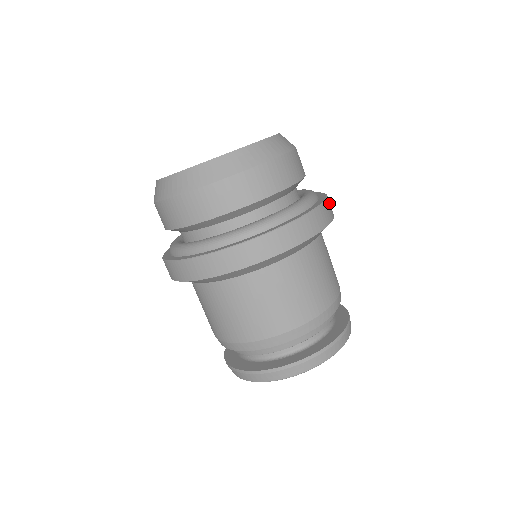
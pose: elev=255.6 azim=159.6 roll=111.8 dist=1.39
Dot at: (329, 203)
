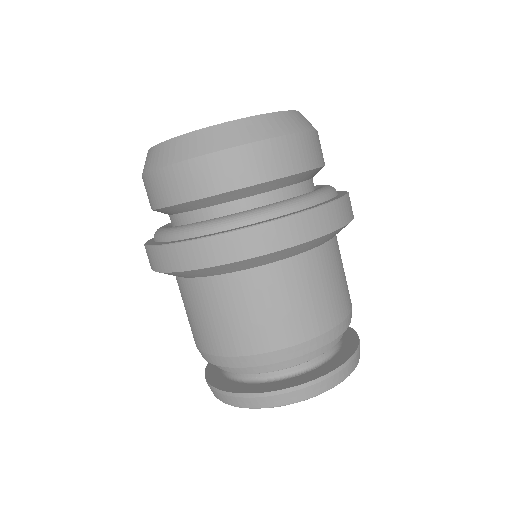
Dot at: occluded
